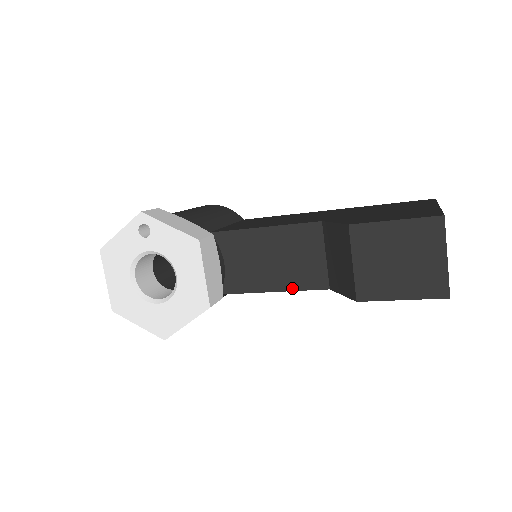
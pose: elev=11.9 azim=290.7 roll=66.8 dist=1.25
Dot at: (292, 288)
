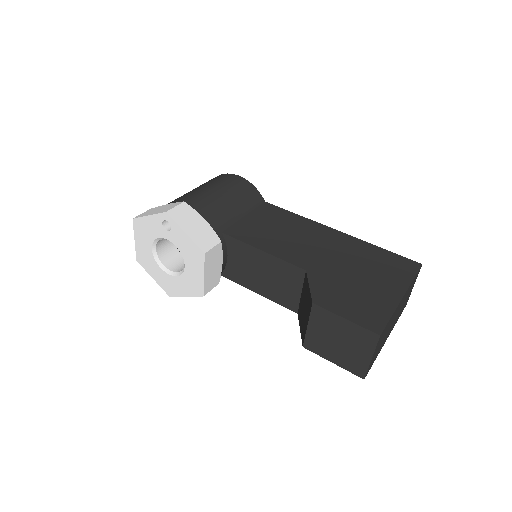
Dot at: (271, 298)
